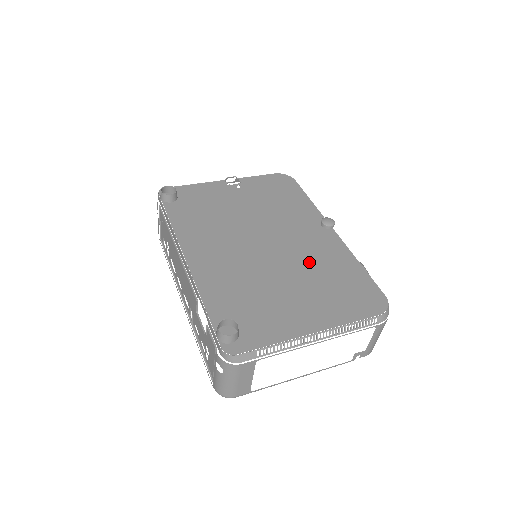
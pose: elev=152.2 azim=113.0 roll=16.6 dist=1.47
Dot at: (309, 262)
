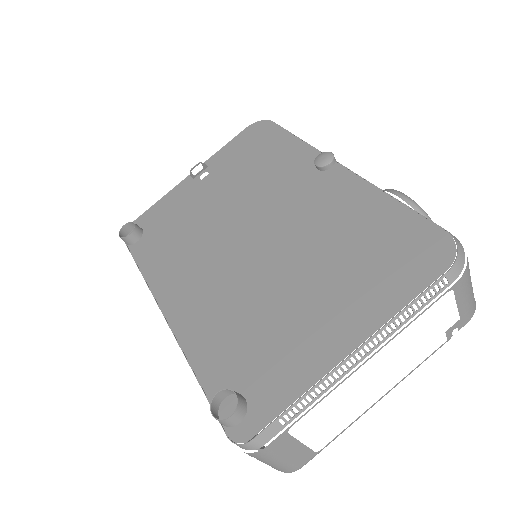
Dot at: (312, 239)
